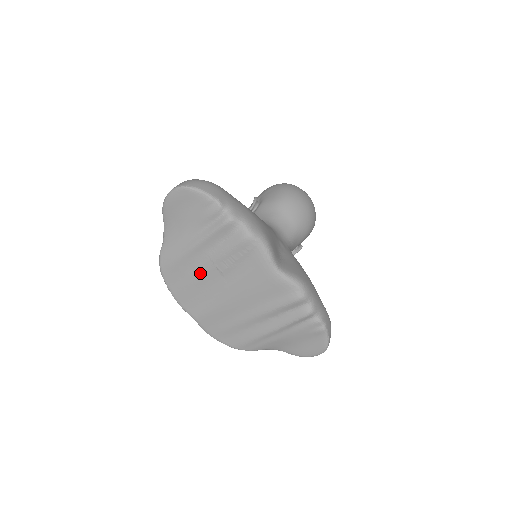
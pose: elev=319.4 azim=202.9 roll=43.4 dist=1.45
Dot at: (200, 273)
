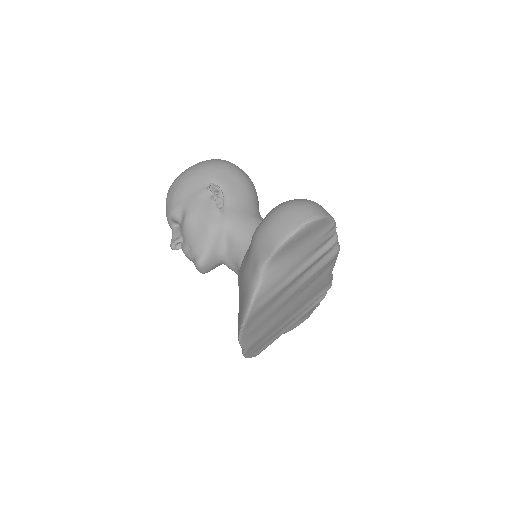
Dot at: (283, 301)
